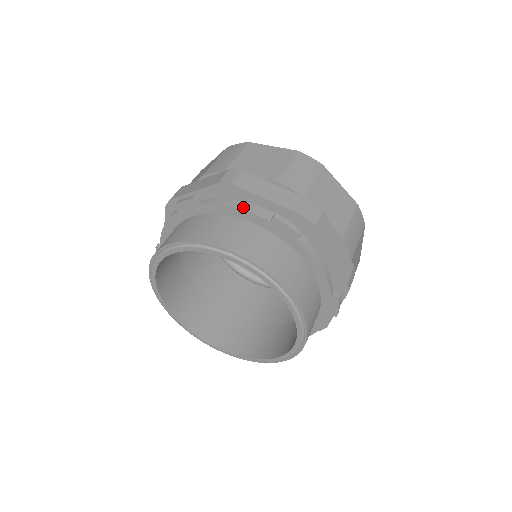
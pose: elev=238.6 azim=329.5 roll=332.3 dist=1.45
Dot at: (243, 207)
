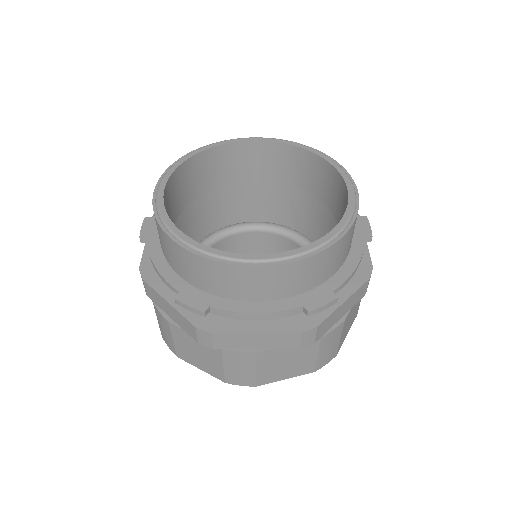
Dot at: occluded
